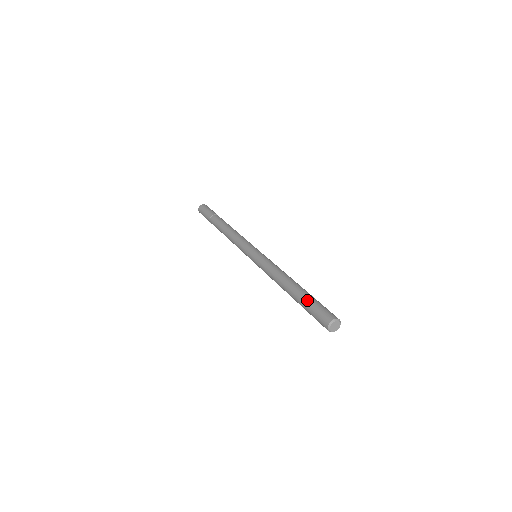
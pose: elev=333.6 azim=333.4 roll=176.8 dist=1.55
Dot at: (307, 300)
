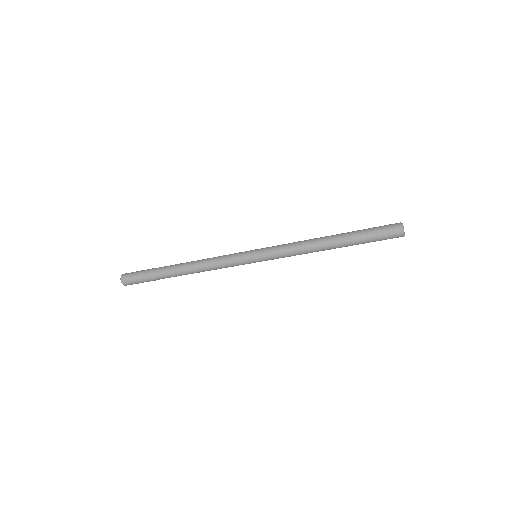
Dot at: occluded
